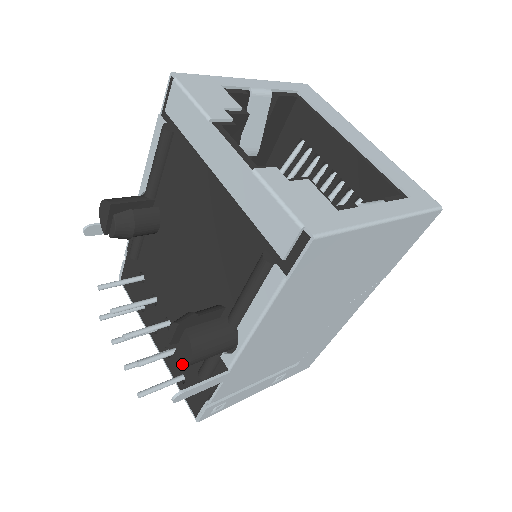
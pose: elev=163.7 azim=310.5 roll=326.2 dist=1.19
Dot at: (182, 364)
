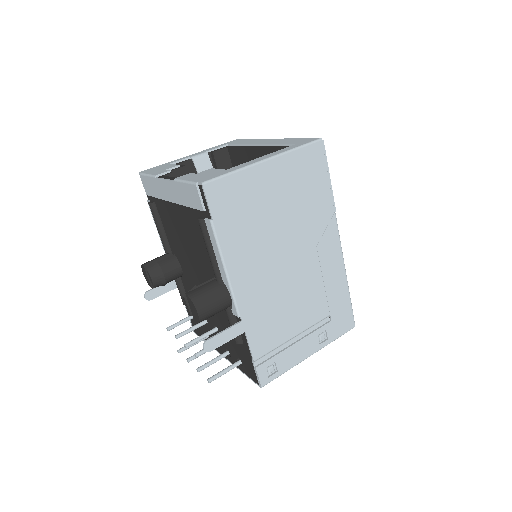
Dot at: (198, 320)
